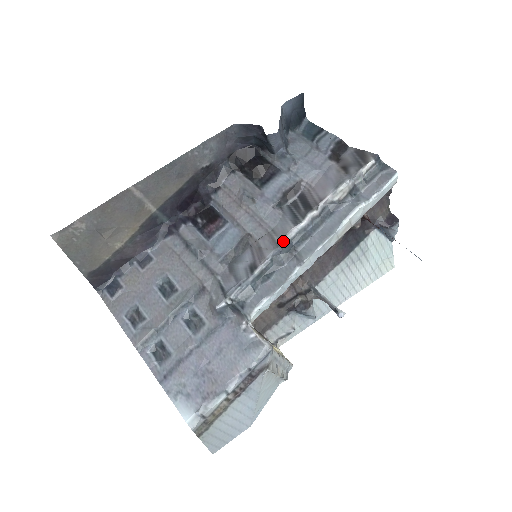
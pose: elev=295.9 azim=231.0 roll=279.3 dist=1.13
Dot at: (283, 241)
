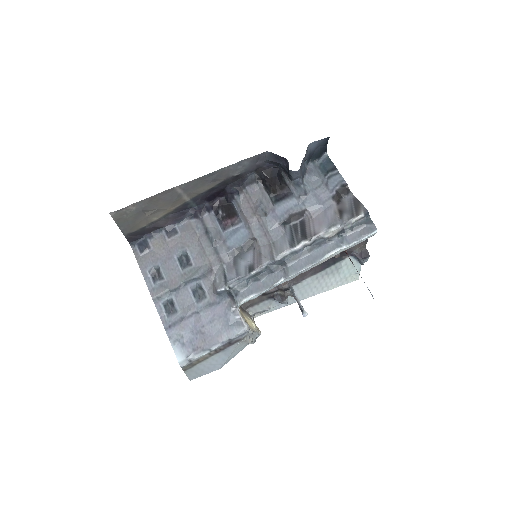
Dot at: (278, 257)
